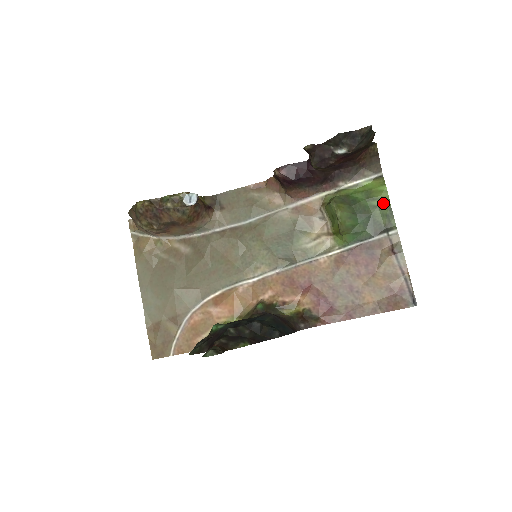
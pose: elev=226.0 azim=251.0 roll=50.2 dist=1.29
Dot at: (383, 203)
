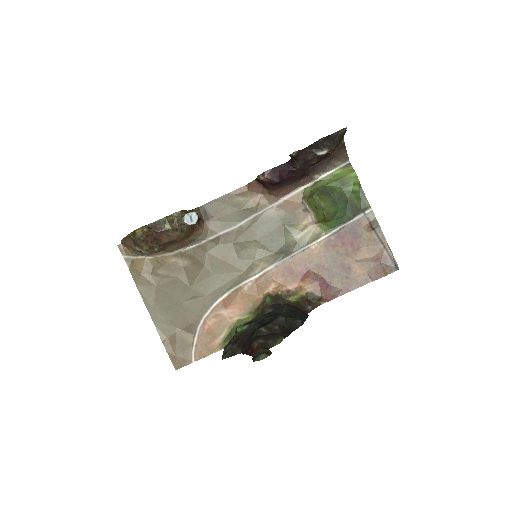
Dot at: (355, 187)
